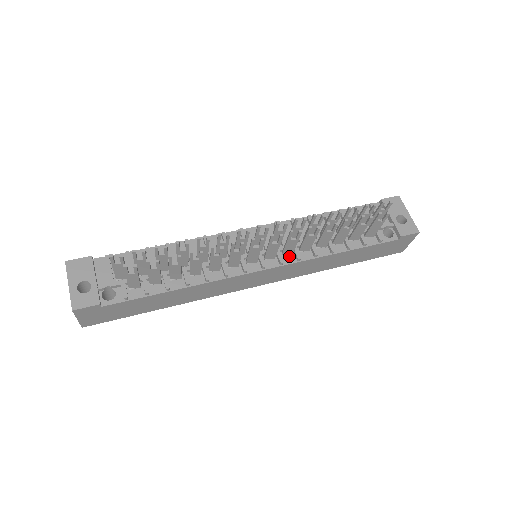
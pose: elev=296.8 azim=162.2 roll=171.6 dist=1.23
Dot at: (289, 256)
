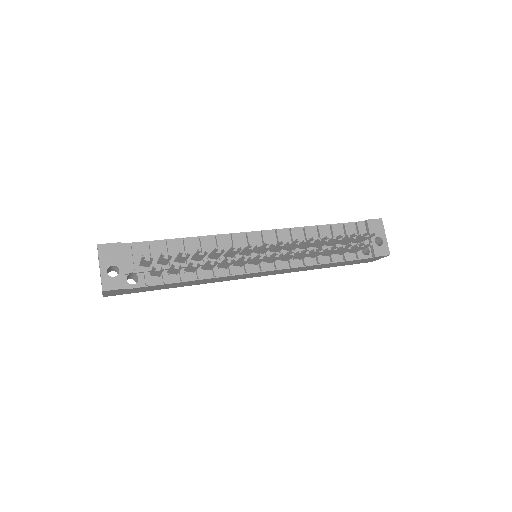
Dot at: (284, 262)
